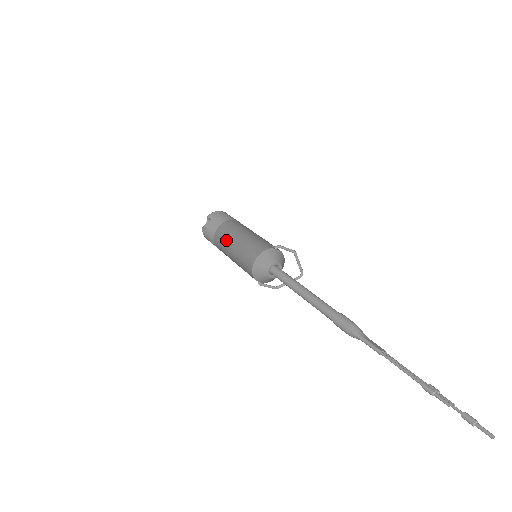
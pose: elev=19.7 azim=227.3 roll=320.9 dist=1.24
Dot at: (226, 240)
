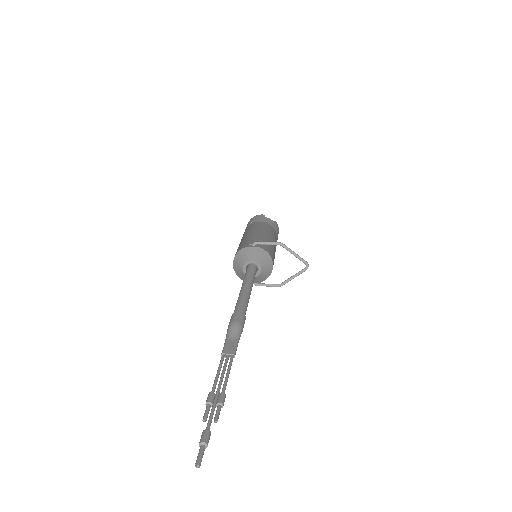
Dot at: occluded
